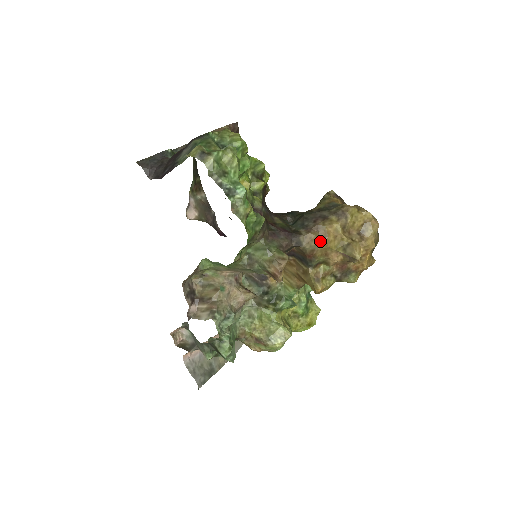
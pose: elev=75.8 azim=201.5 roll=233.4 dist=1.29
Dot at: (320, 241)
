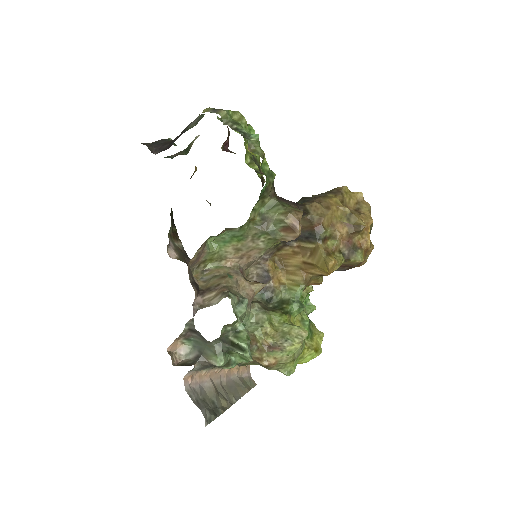
Dot at: (325, 210)
